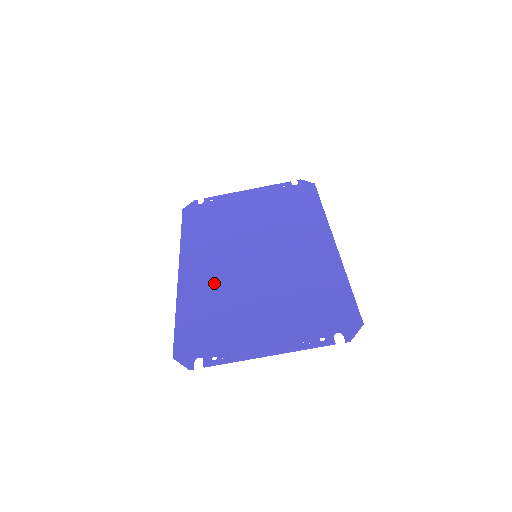
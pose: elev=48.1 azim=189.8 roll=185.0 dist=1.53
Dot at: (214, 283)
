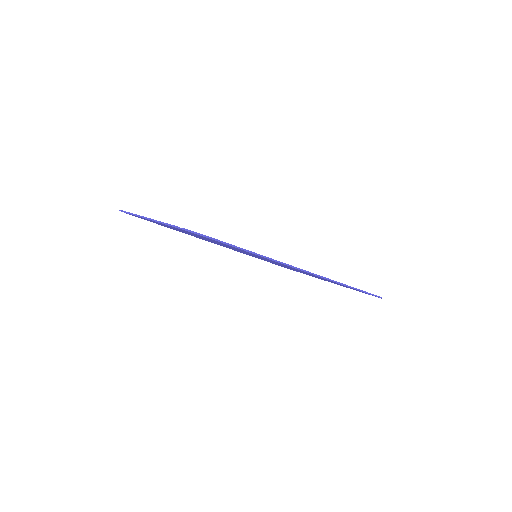
Dot at: occluded
